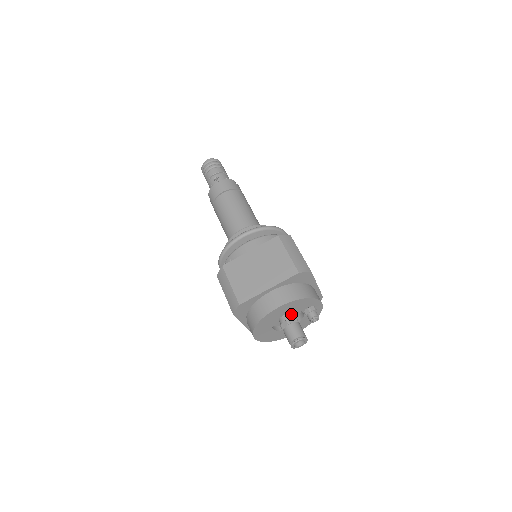
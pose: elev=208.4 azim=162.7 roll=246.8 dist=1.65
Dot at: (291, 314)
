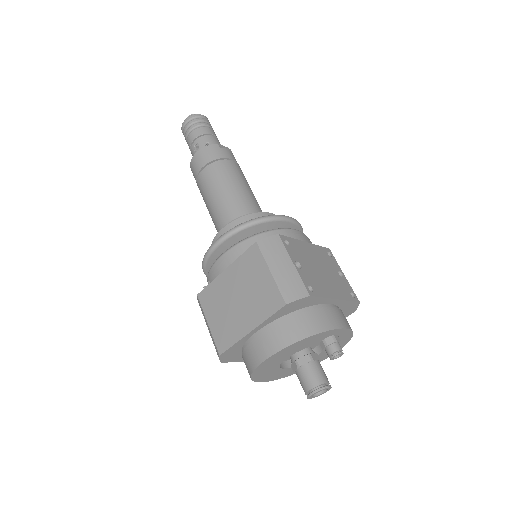
Dot at: occluded
